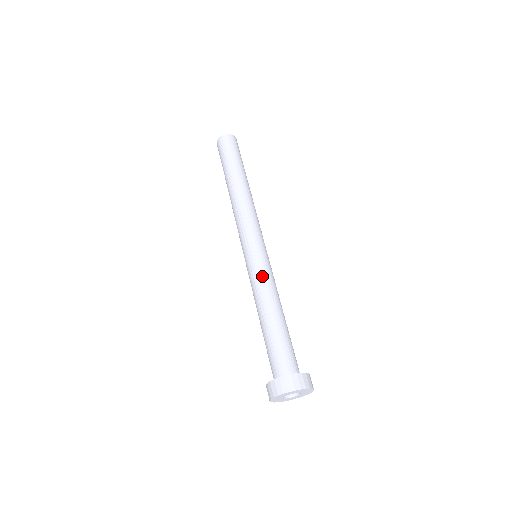
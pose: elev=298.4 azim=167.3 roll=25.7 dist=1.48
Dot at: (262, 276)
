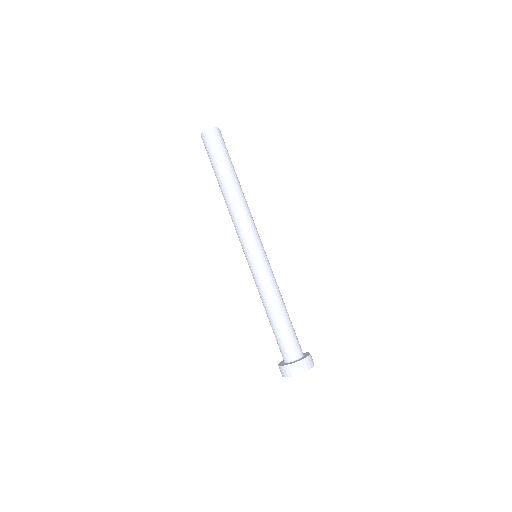
Dot at: (259, 281)
